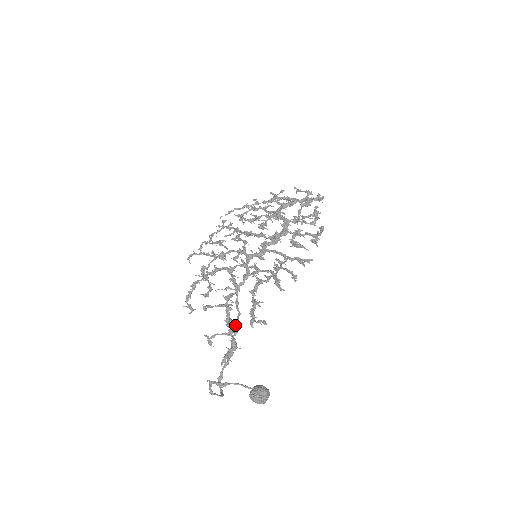
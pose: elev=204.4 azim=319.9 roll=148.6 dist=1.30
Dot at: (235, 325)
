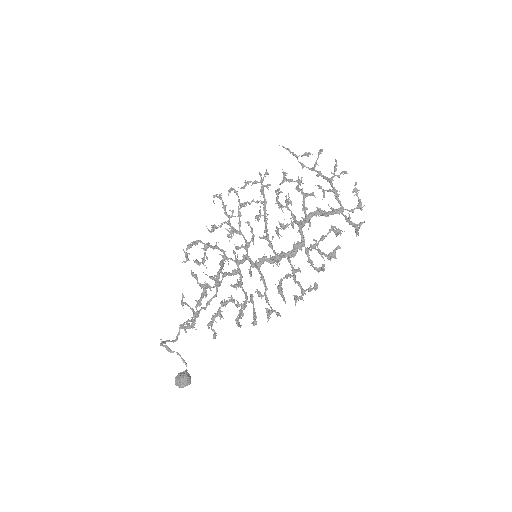
Dot at: (206, 303)
